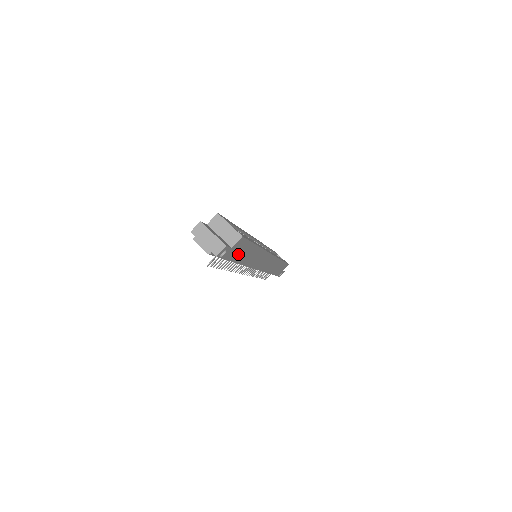
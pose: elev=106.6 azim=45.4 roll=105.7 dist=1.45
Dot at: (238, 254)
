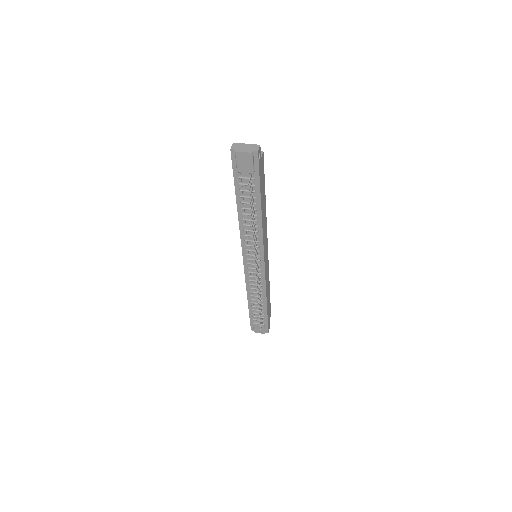
Dot at: (261, 184)
